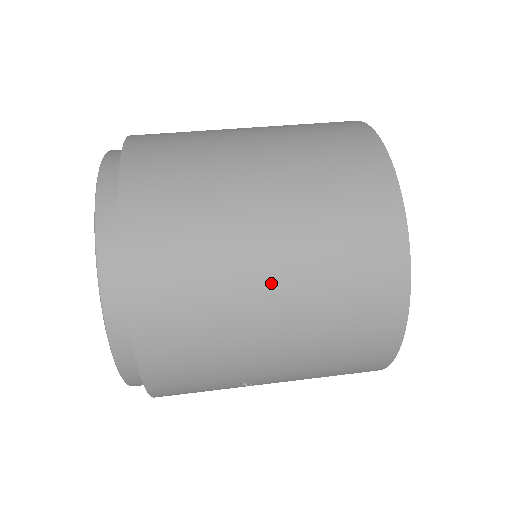
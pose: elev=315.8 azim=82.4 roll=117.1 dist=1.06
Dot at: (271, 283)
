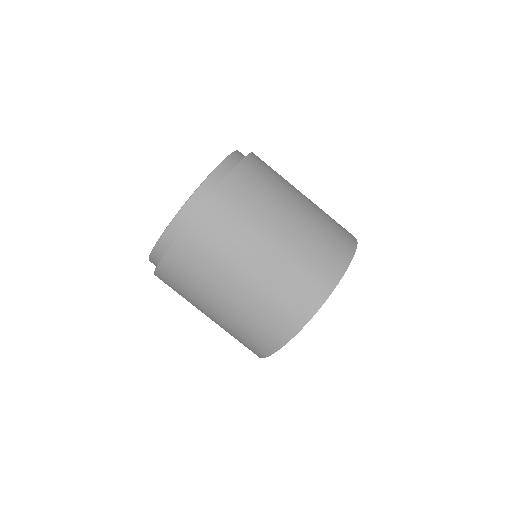
Dot at: (207, 316)
